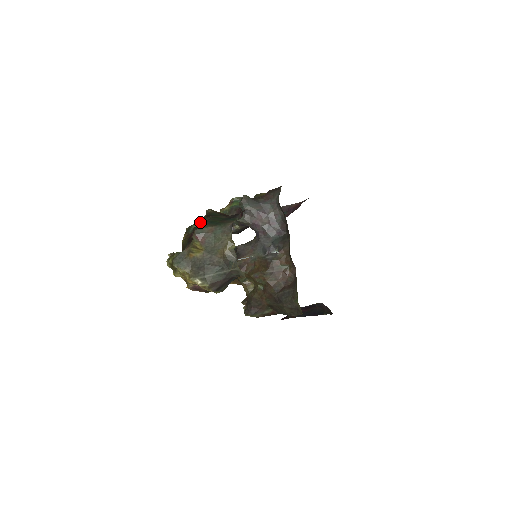
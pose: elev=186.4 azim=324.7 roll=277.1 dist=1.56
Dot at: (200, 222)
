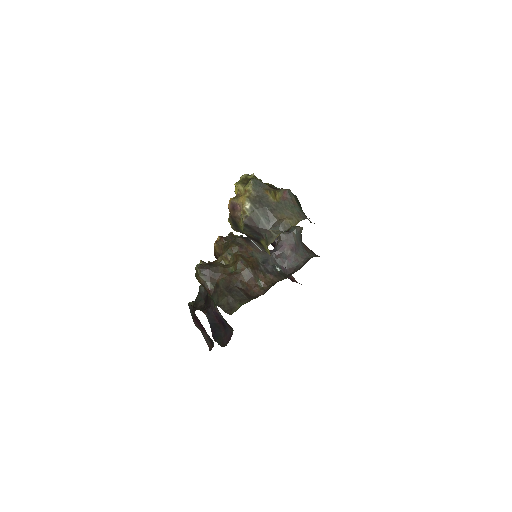
Dot at: occluded
